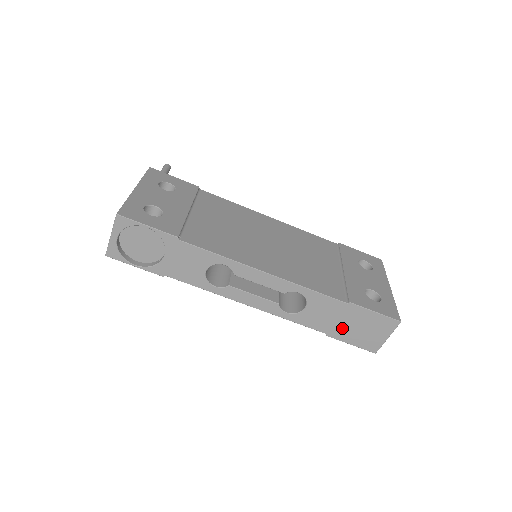
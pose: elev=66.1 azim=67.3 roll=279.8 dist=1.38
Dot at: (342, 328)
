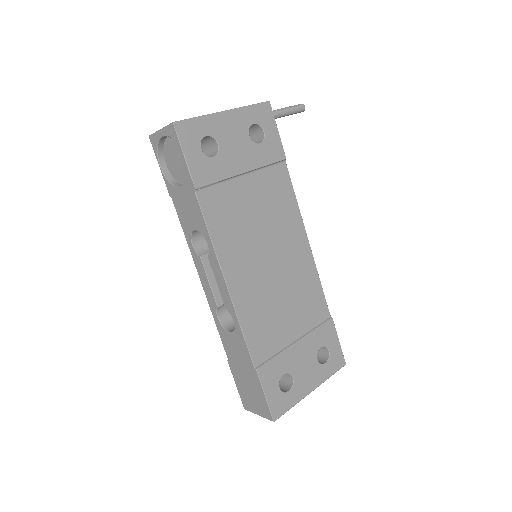
Dot at: (239, 372)
